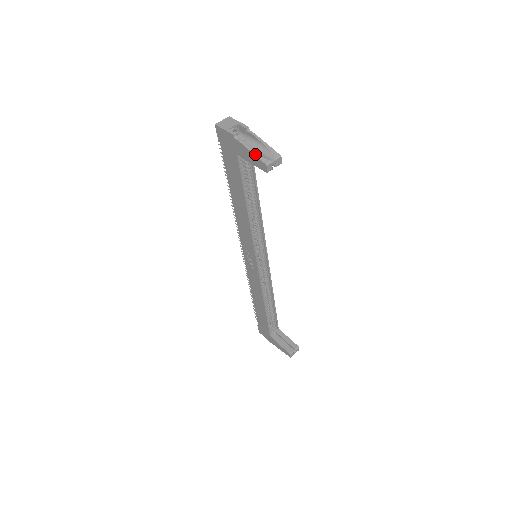
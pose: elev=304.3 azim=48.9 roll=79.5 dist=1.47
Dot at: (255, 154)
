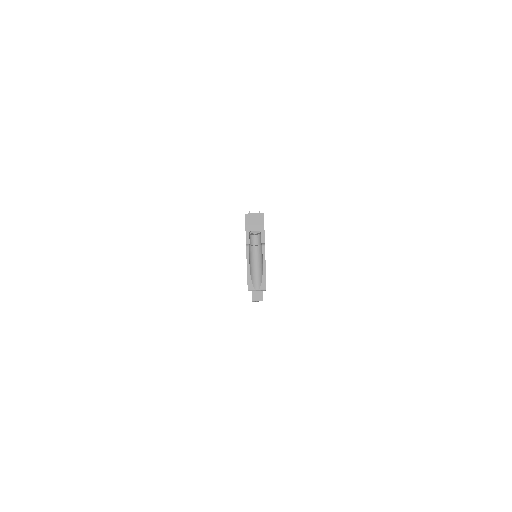
Dot at: (248, 274)
